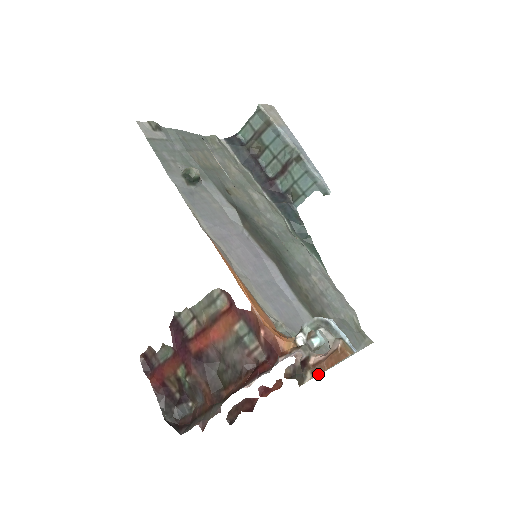
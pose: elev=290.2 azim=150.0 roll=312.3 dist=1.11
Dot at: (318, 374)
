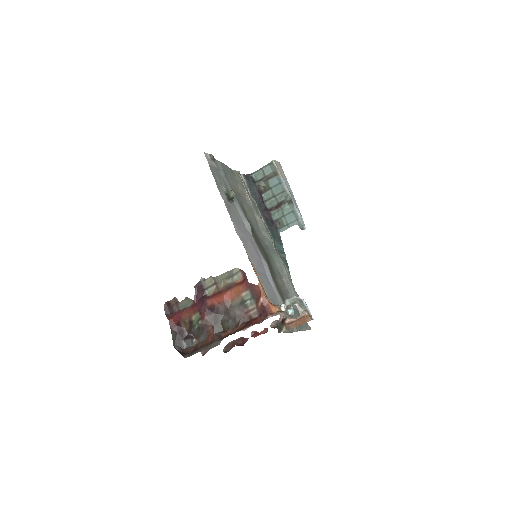
Dot at: occluded
